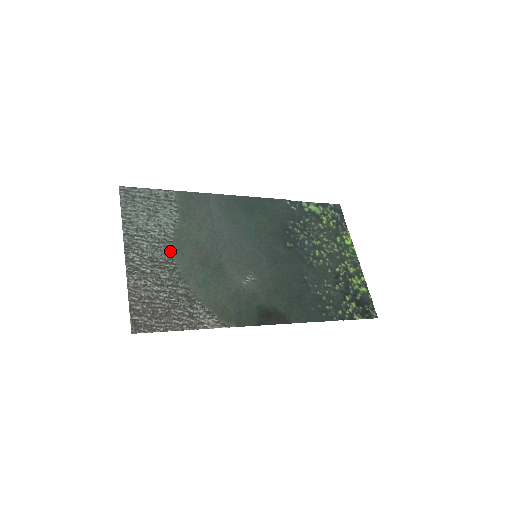
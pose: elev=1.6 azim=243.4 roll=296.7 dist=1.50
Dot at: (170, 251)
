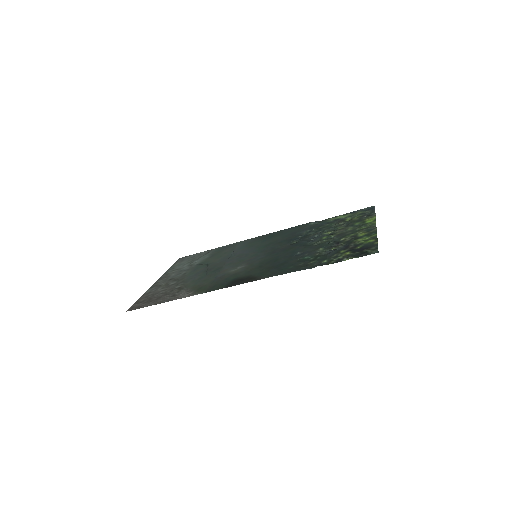
Dot at: (187, 272)
